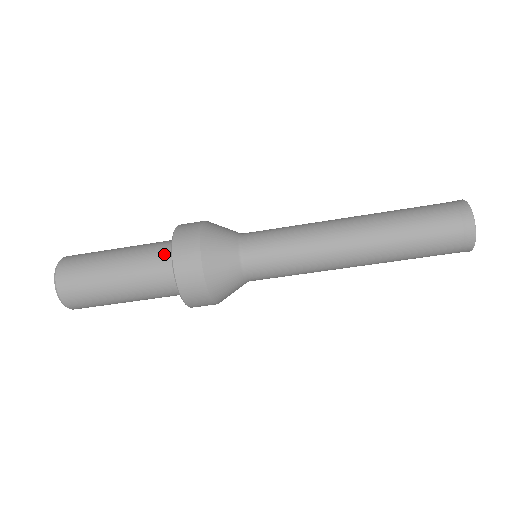
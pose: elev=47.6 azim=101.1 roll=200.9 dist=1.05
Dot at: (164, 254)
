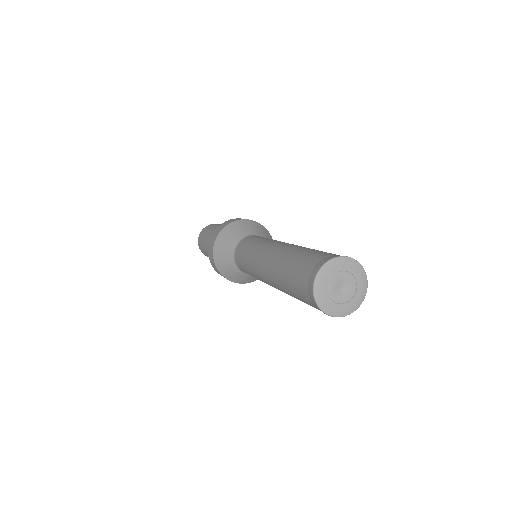
Dot at: occluded
